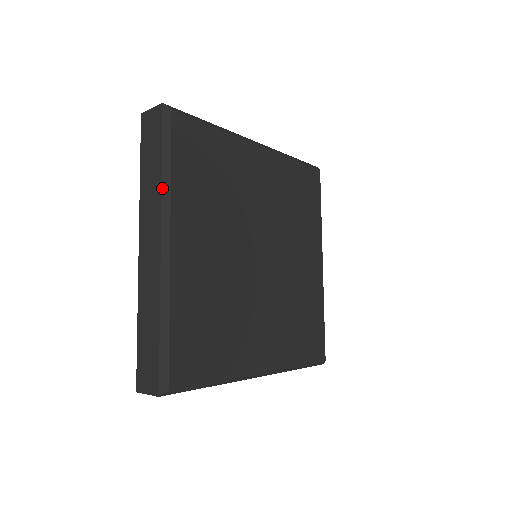
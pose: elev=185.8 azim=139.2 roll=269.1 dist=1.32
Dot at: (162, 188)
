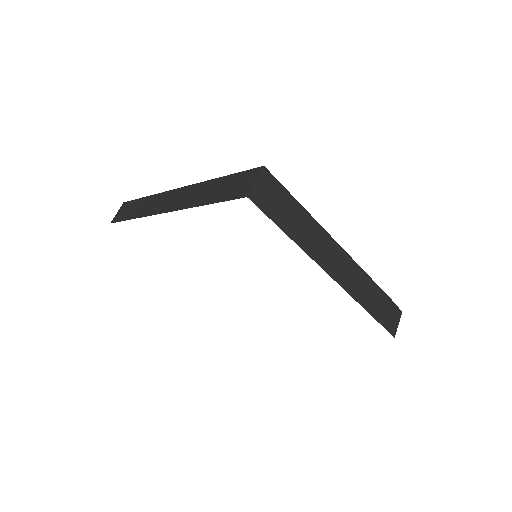
Dot at: (155, 194)
